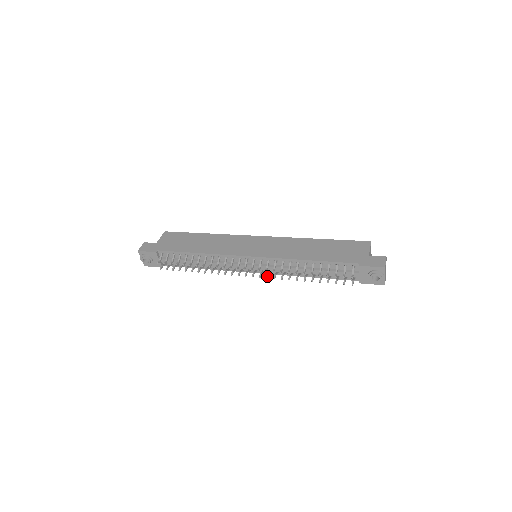
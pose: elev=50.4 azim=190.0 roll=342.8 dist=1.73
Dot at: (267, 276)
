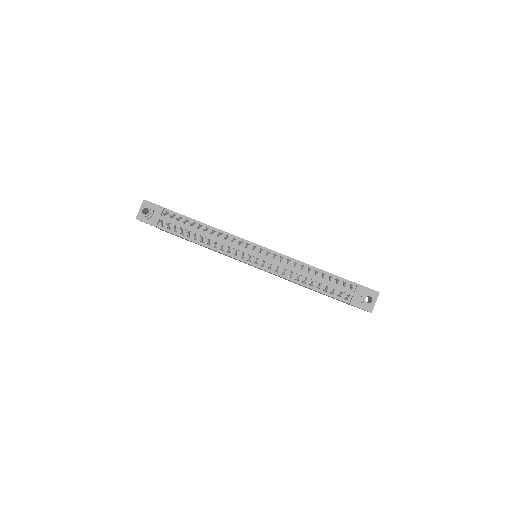
Dot at: (271, 264)
